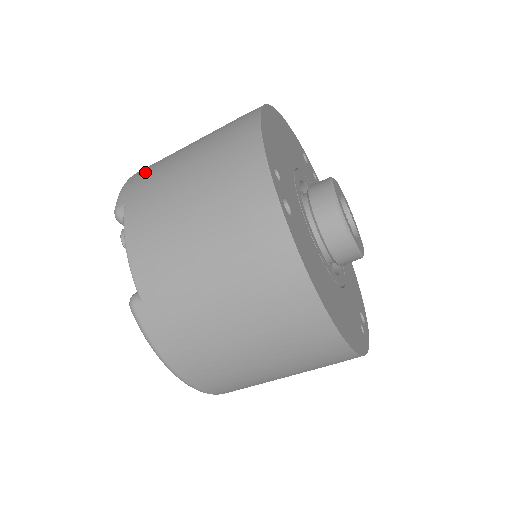
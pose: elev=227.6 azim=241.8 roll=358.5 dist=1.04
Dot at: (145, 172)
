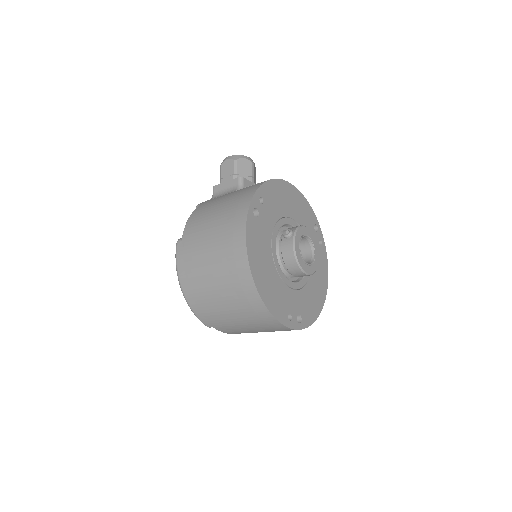
Dot at: (205, 313)
